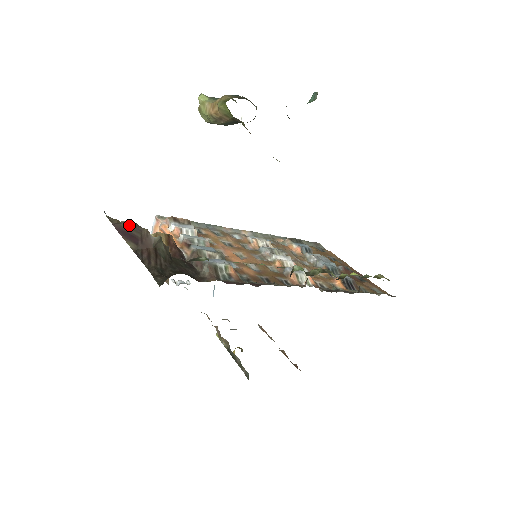
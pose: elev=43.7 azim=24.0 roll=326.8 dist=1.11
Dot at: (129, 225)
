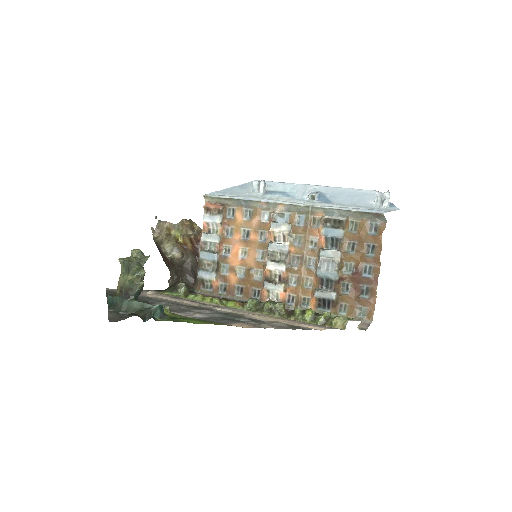
Dot at: (157, 245)
